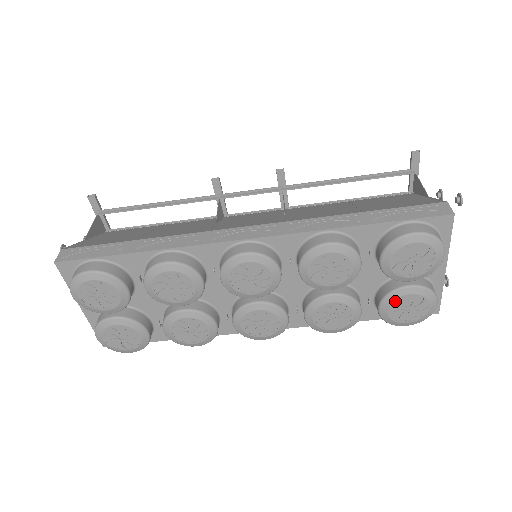
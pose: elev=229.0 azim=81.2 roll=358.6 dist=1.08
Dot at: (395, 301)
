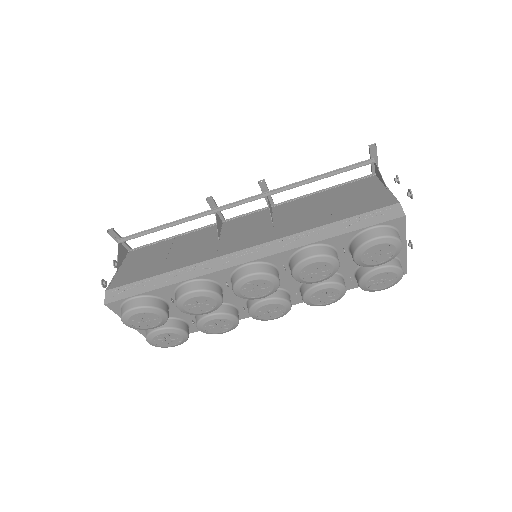
Dot at: (370, 279)
